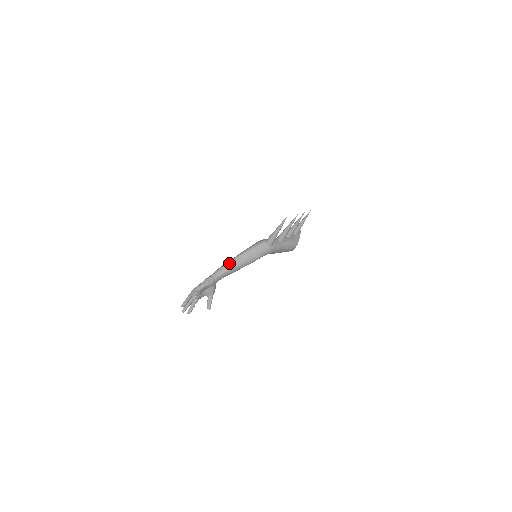
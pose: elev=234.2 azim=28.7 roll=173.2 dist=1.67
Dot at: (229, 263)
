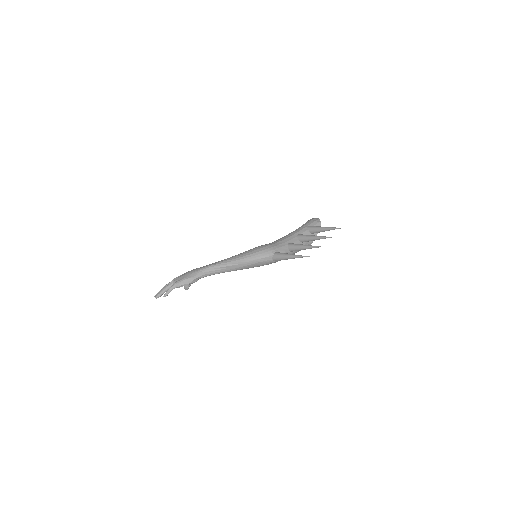
Dot at: (222, 267)
